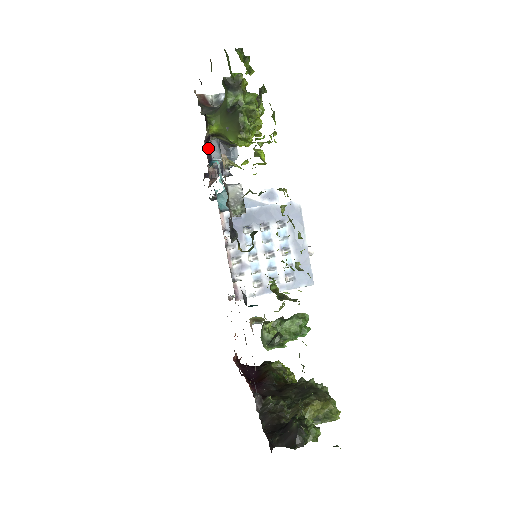
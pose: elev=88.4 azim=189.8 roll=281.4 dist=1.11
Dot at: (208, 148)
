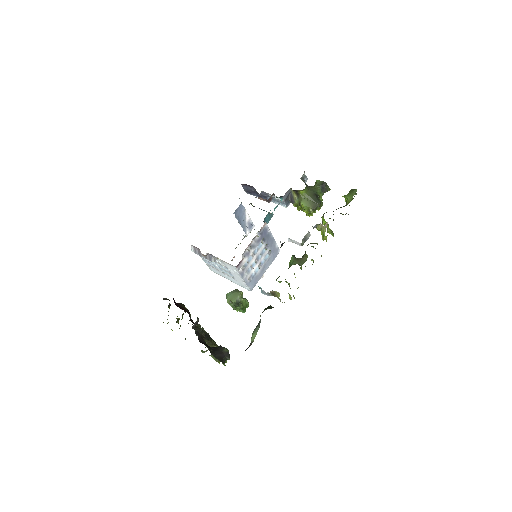
Dot at: (287, 191)
